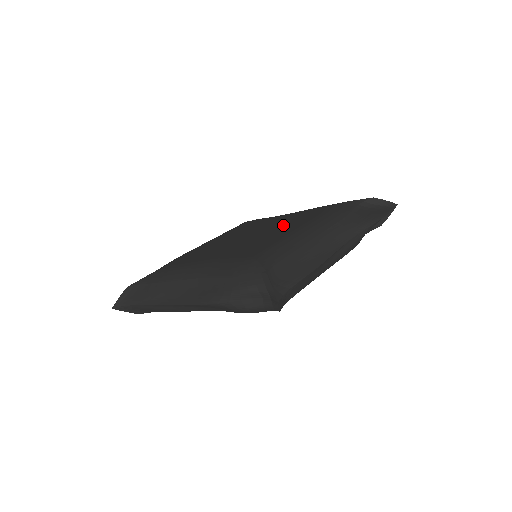
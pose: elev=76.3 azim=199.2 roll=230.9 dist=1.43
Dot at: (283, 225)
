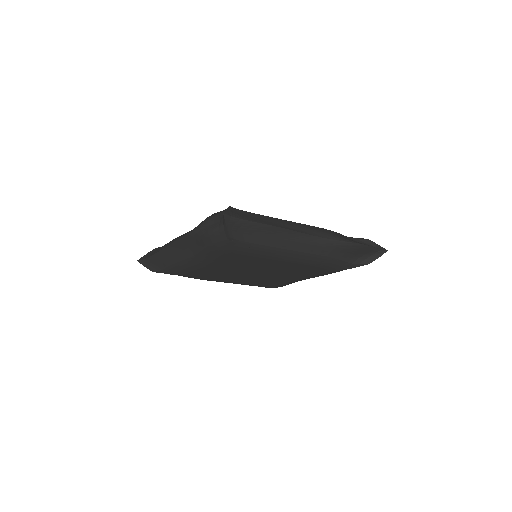
Dot at: occluded
